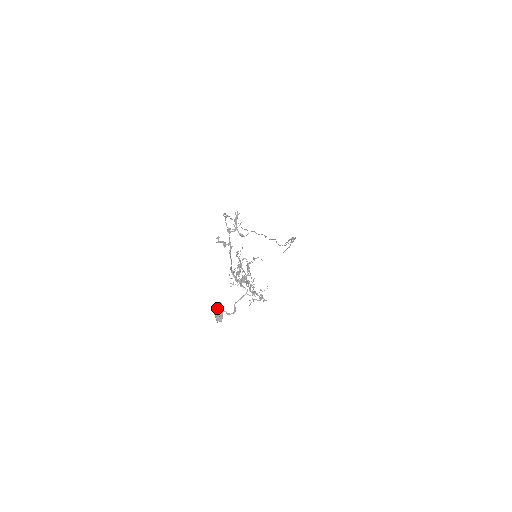
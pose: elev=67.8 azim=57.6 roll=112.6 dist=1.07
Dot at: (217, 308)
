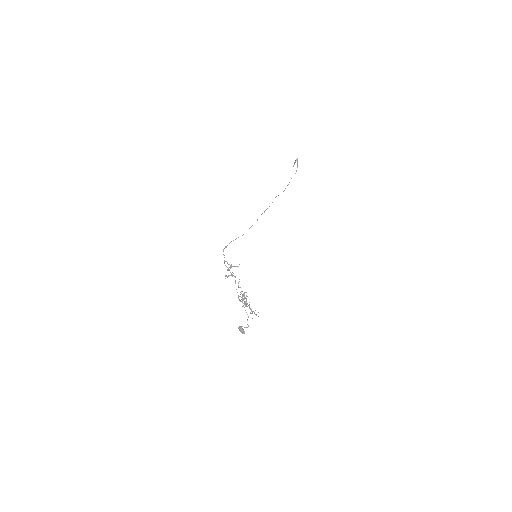
Dot at: (239, 330)
